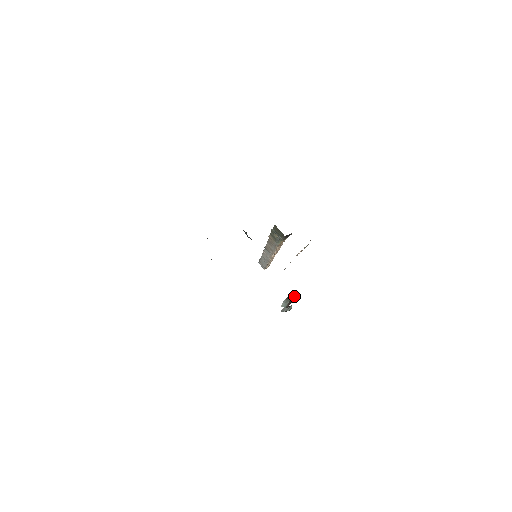
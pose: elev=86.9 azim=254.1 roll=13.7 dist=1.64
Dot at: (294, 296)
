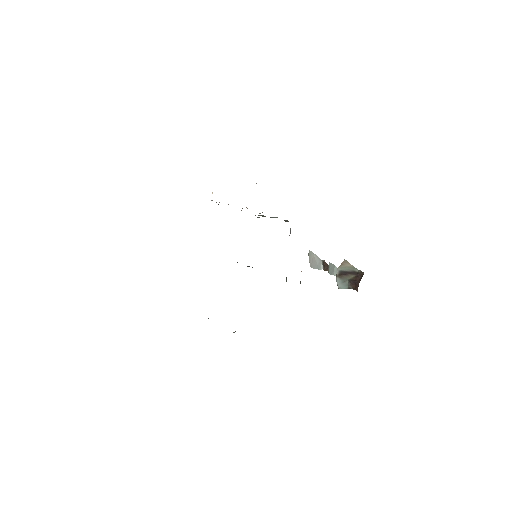
Dot at: (346, 268)
